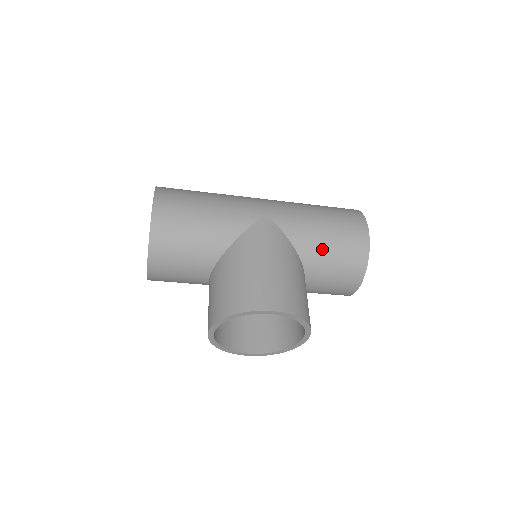
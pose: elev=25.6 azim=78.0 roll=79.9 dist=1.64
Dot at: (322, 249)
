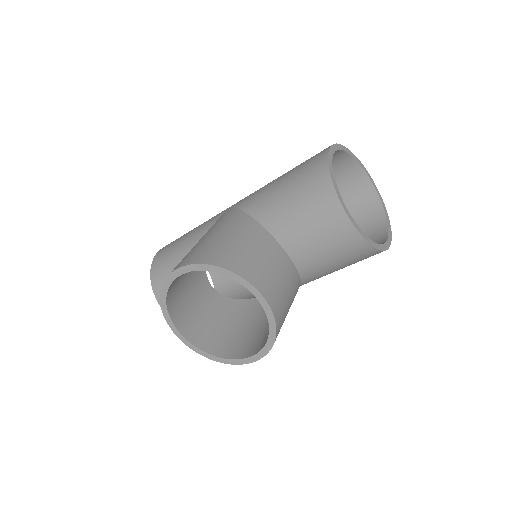
Dot at: (277, 200)
